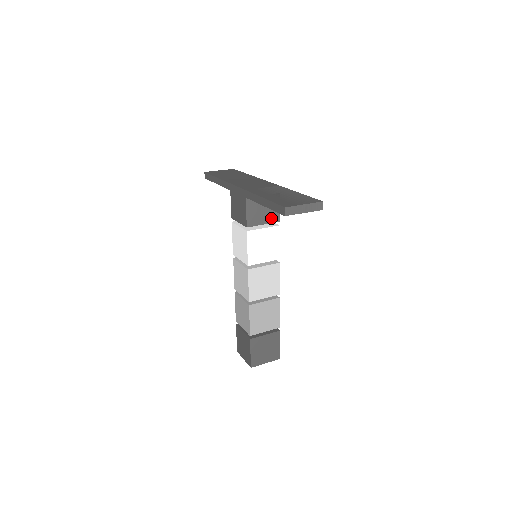
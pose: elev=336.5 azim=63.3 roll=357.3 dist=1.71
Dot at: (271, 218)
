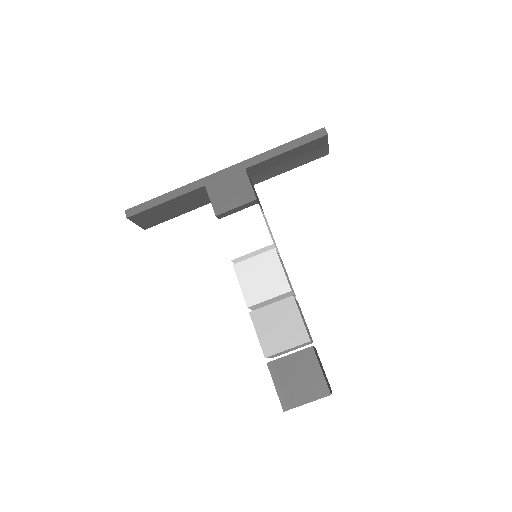
Dot at: (260, 205)
